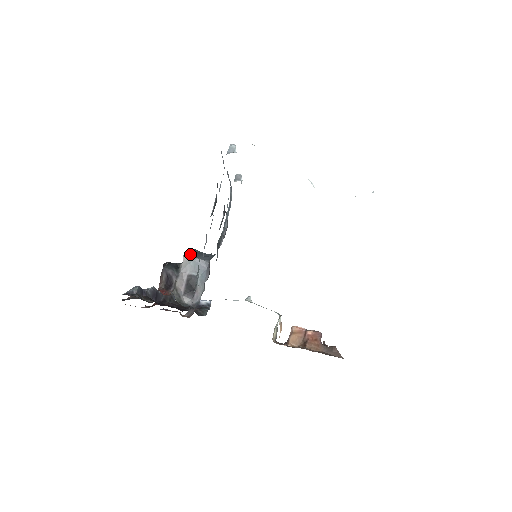
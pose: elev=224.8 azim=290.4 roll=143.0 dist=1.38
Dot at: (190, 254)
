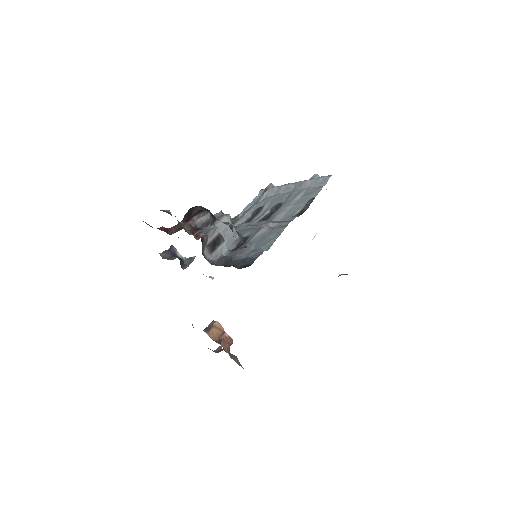
Dot at: (231, 219)
